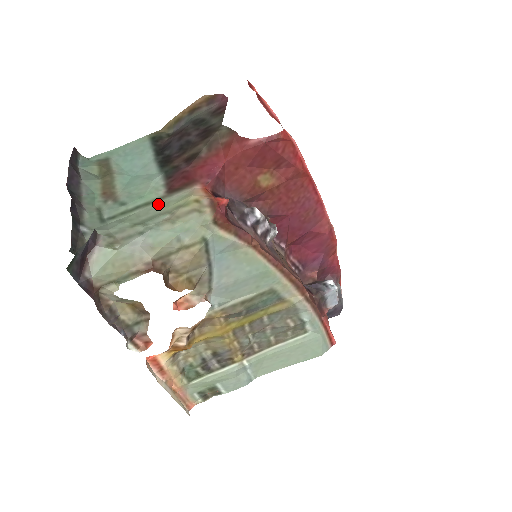
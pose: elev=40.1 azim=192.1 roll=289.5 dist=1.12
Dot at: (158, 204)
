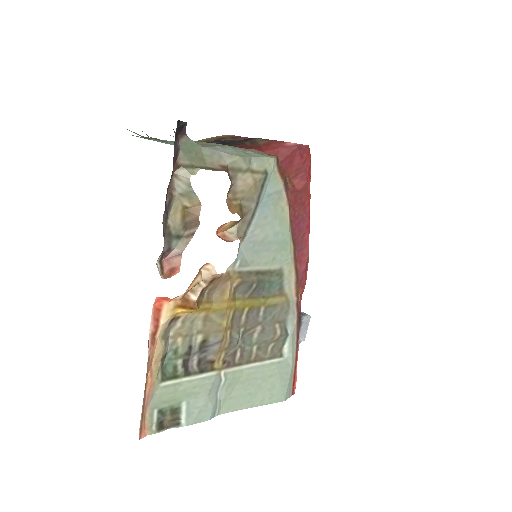
Dot at: occluded
